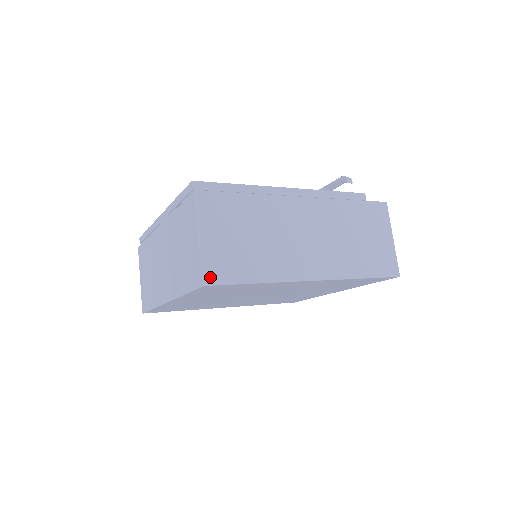
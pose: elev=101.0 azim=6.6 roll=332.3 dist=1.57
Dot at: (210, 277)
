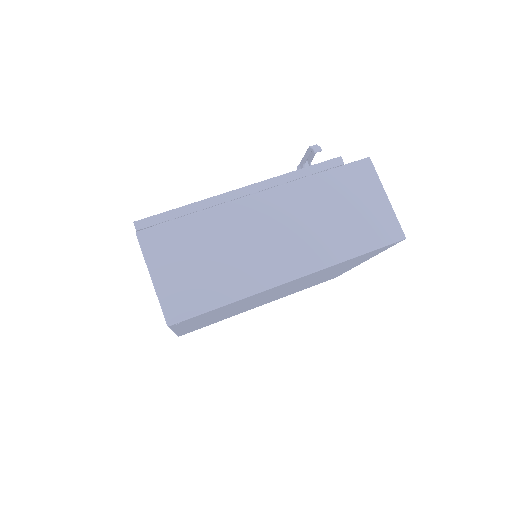
Dot at: (172, 316)
